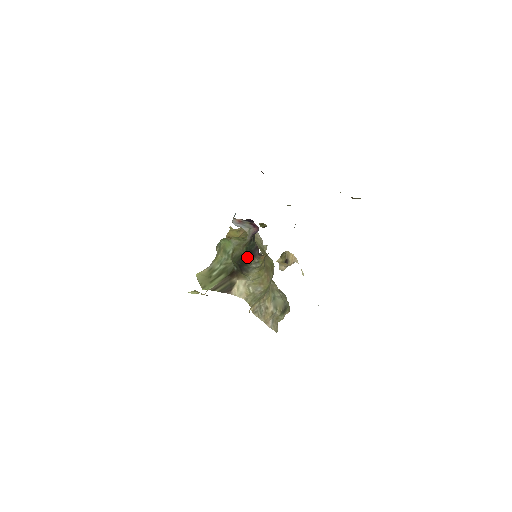
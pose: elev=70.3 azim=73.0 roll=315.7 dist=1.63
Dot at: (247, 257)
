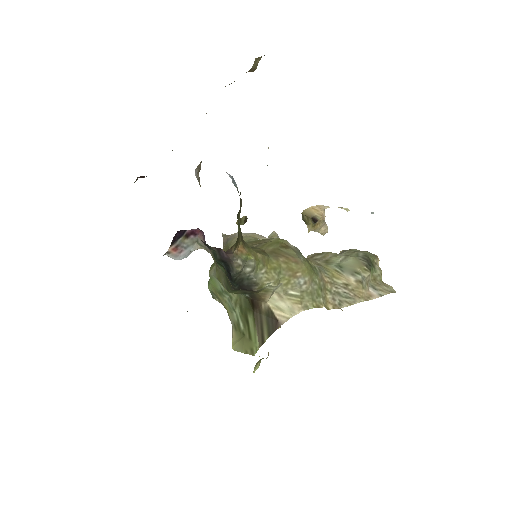
Dot at: (228, 272)
